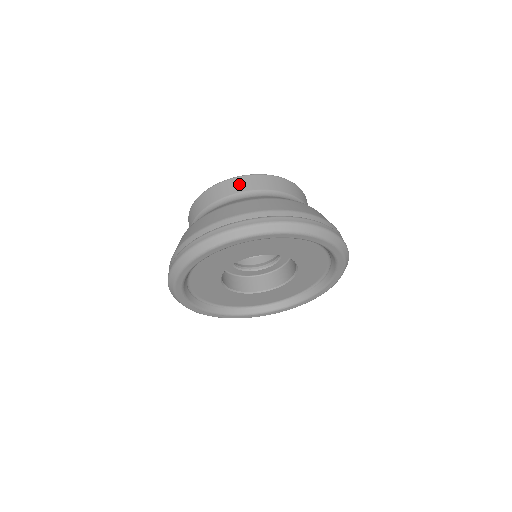
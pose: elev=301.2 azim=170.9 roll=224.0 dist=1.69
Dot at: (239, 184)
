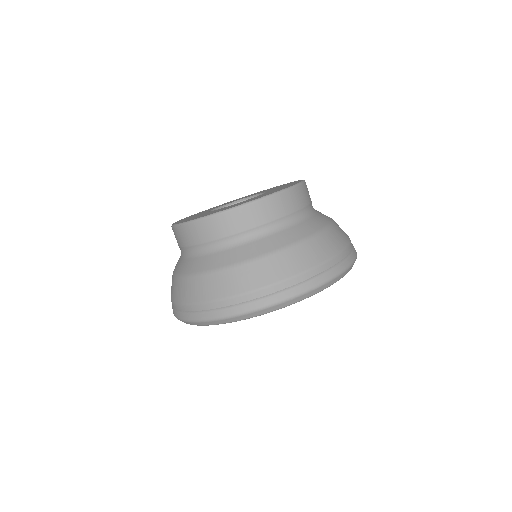
Dot at: (183, 236)
